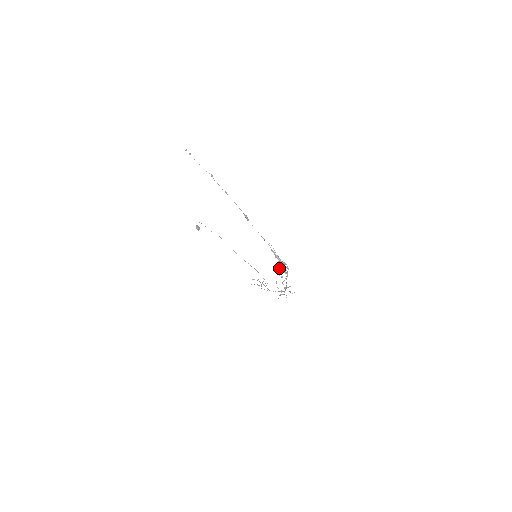
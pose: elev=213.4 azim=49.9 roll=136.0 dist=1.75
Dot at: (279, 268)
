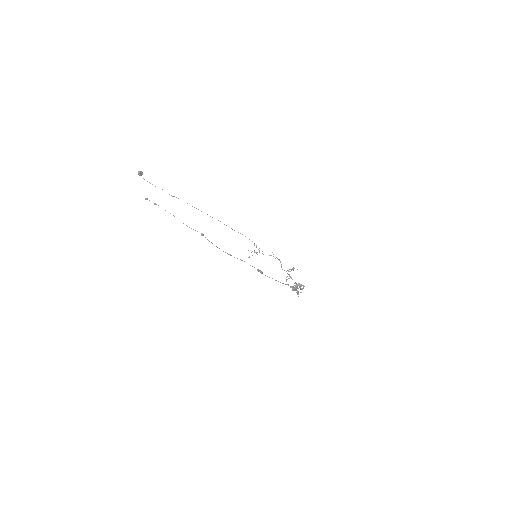
Dot at: (296, 290)
